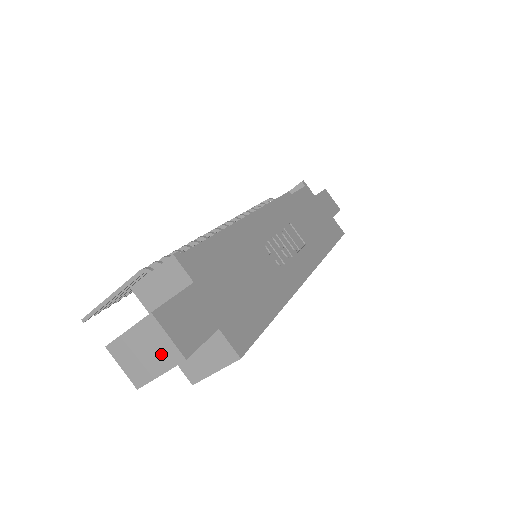
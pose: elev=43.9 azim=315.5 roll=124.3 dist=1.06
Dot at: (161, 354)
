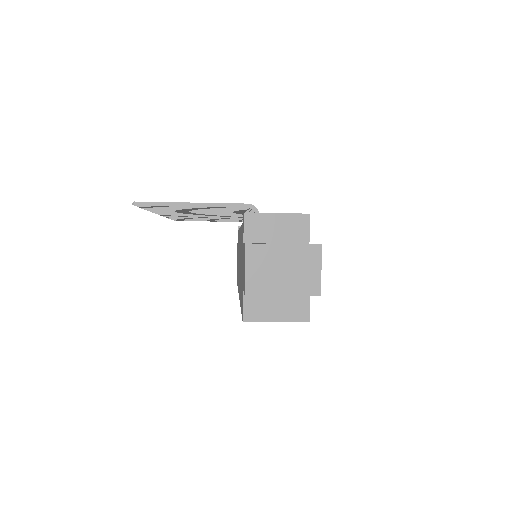
Dot at: (301, 279)
